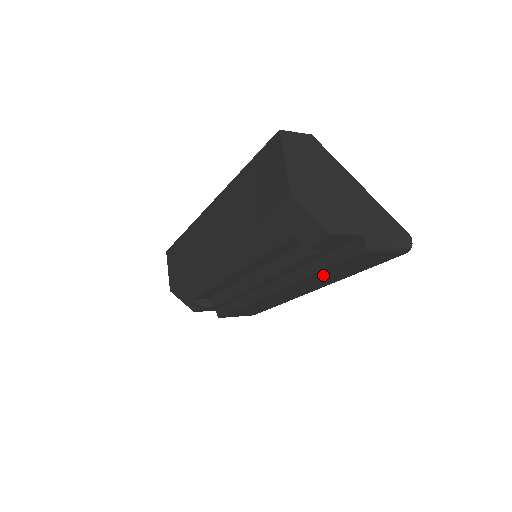
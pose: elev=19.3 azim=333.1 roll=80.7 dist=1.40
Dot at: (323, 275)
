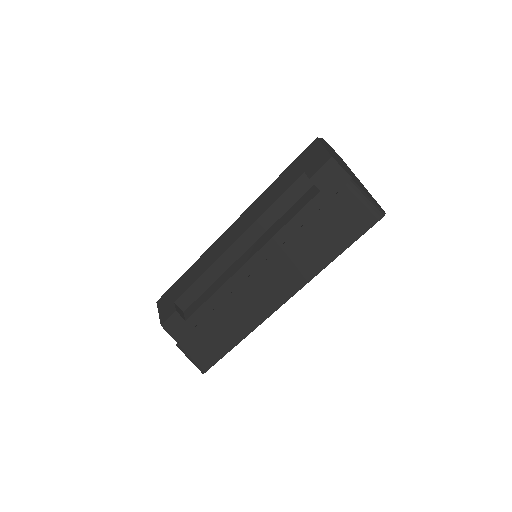
Dot at: (308, 238)
